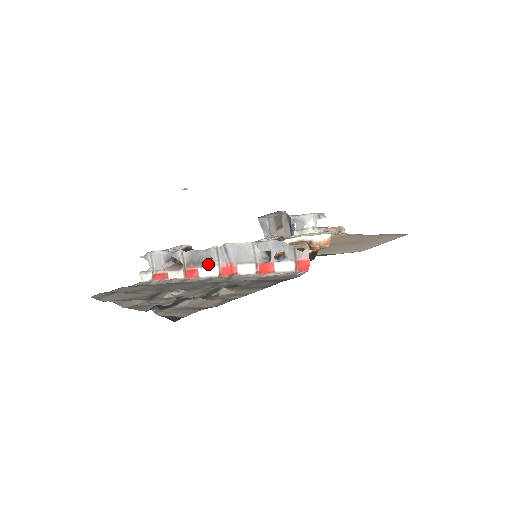
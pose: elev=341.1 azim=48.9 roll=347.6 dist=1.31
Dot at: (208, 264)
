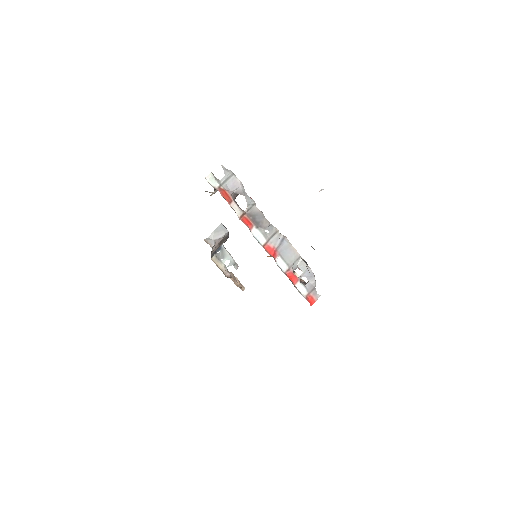
Dot at: (263, 232)
